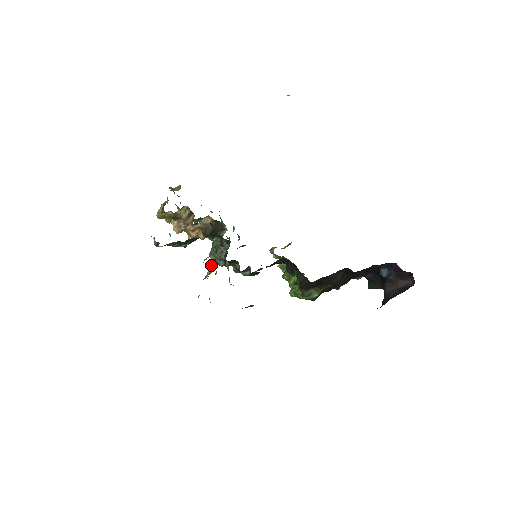
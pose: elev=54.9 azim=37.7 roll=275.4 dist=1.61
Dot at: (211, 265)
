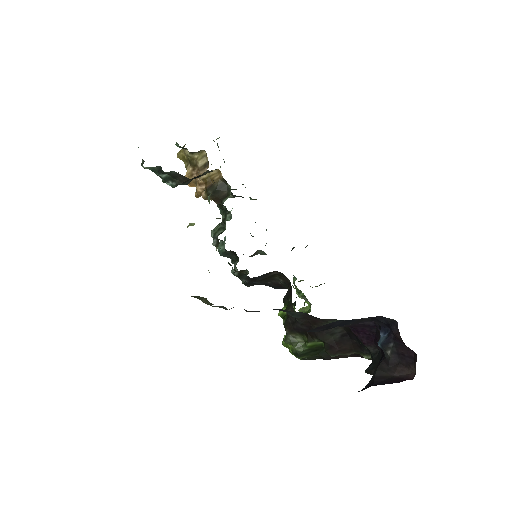
Dot at: (189, 224)
